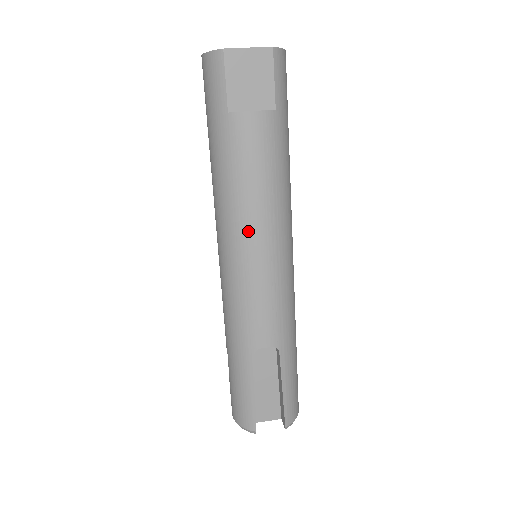
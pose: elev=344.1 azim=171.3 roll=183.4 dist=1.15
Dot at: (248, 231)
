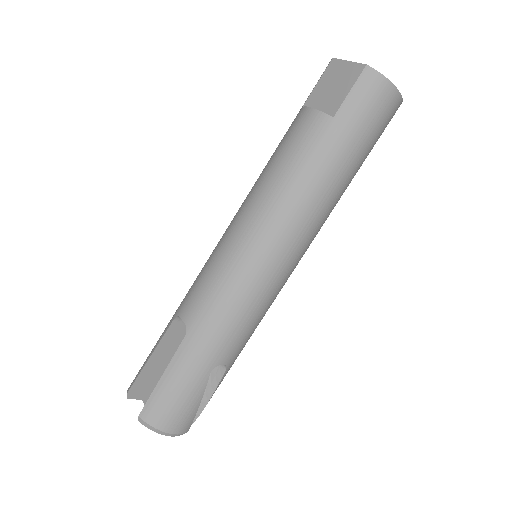
Dot at: (245, 206)
